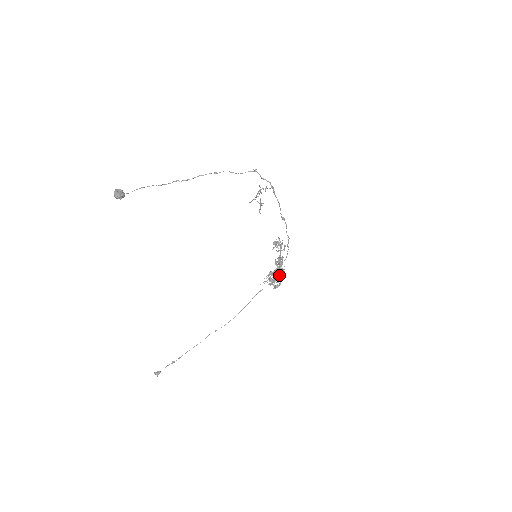
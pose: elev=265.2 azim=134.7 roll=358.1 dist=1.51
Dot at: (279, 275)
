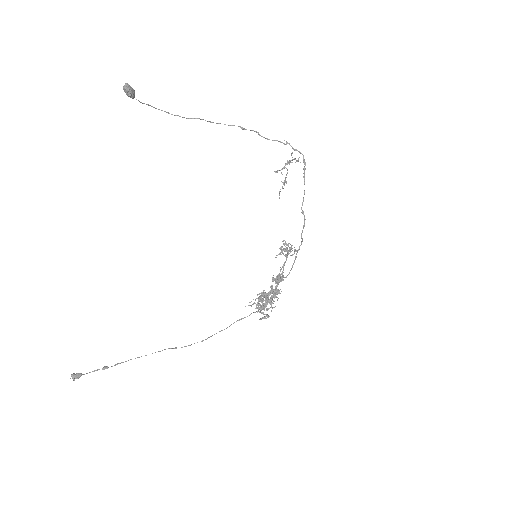
Dot at: (276, 293)
